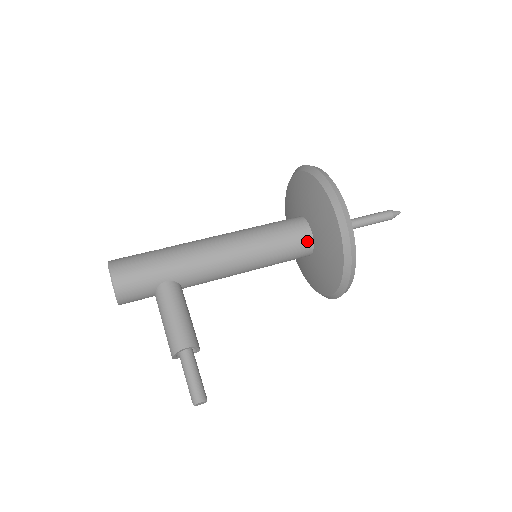
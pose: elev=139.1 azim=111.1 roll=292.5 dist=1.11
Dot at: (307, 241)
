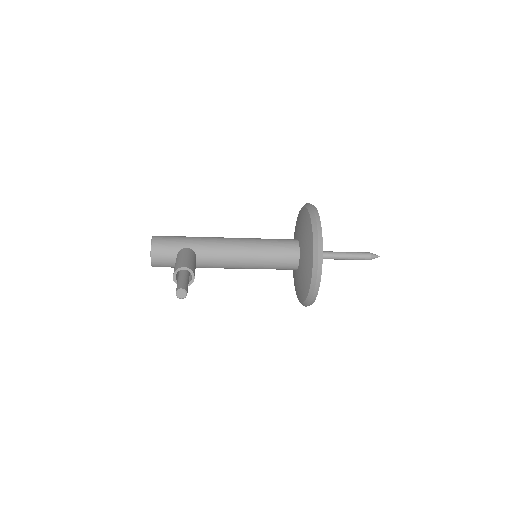
Dot at: (294, 247)
